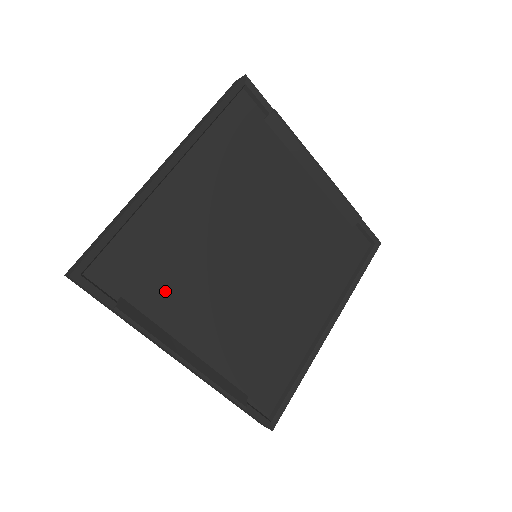
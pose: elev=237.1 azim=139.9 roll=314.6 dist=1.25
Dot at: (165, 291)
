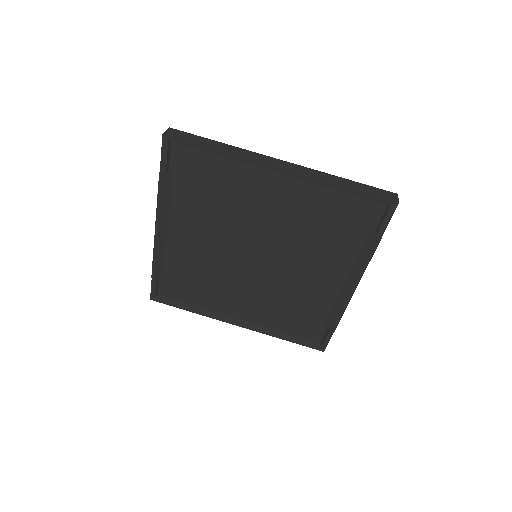
Dot at: (194, 200)
